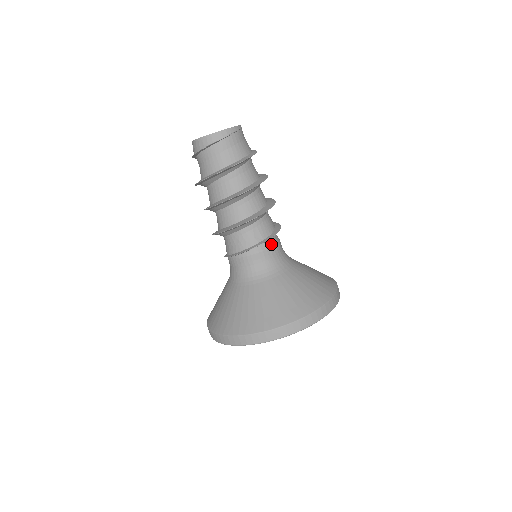
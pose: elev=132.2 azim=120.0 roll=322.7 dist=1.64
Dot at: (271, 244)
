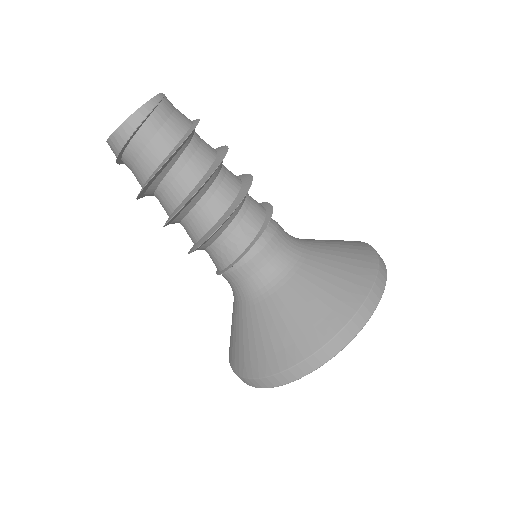
Dot at: (270, 233)
